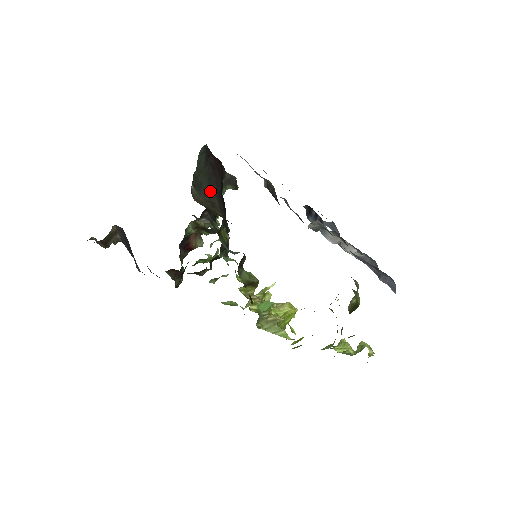
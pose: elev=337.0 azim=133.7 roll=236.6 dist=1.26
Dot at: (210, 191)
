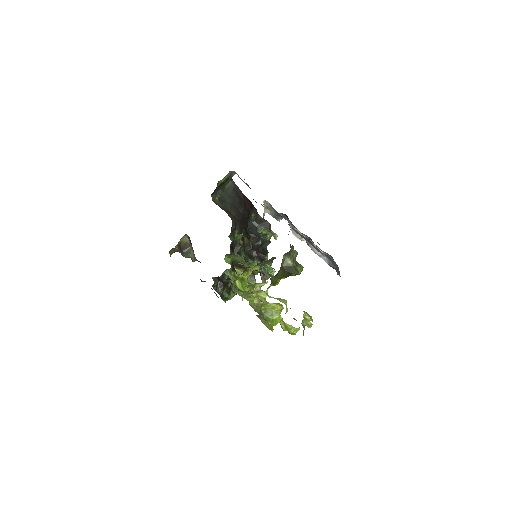
Dot at: (231, 207)
